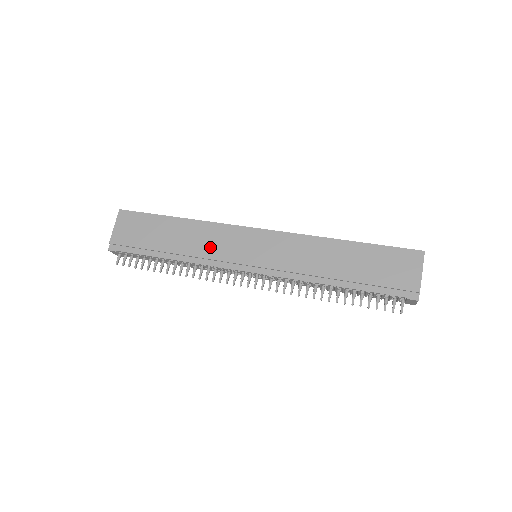
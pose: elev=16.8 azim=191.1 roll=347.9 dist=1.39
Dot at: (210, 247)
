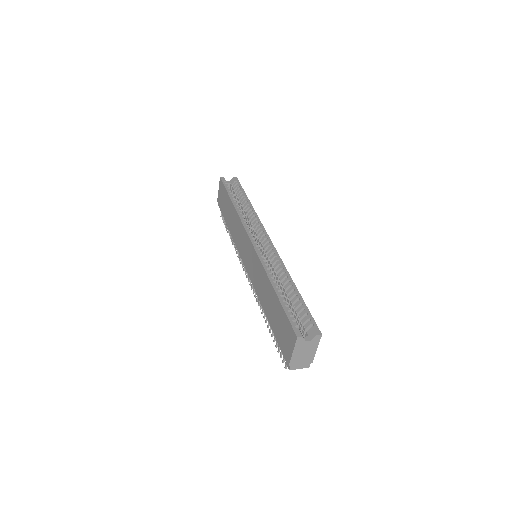
Dot at: (237, 236)
